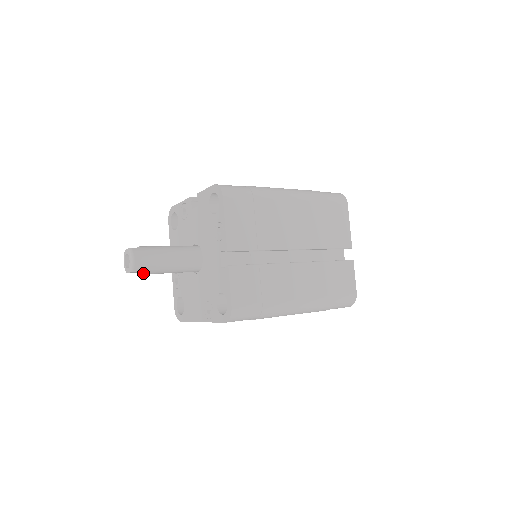
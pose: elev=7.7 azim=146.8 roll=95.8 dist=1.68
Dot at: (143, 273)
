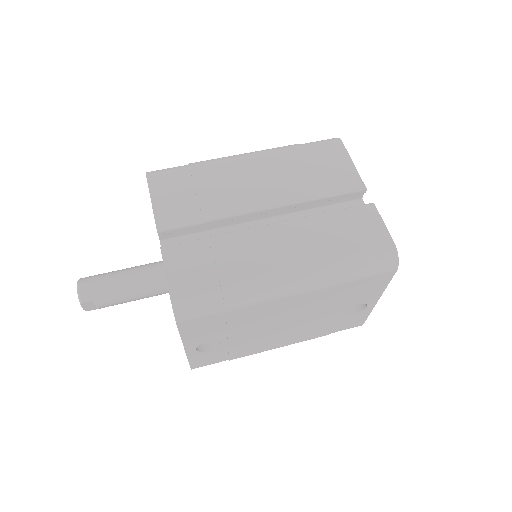
Dot at: (98, 303)
